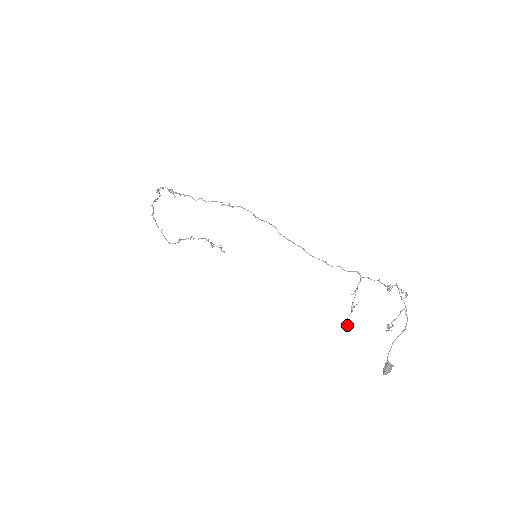
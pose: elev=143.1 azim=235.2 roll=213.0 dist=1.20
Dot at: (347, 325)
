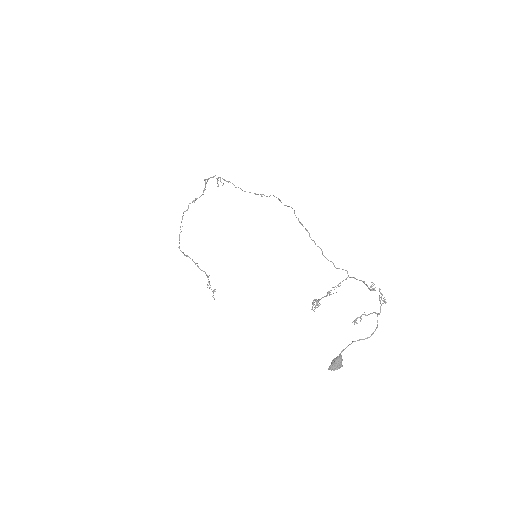
Dot at: (318, 299)
